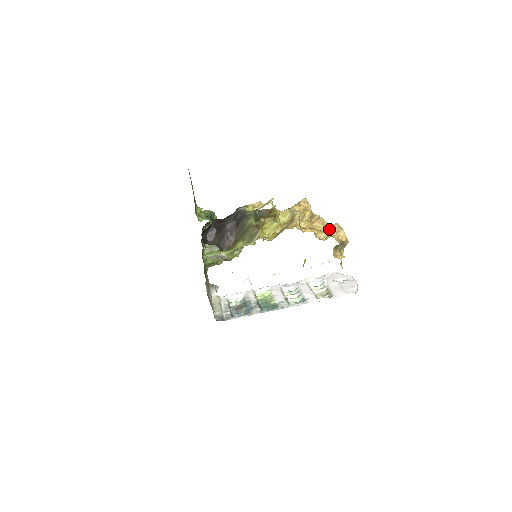
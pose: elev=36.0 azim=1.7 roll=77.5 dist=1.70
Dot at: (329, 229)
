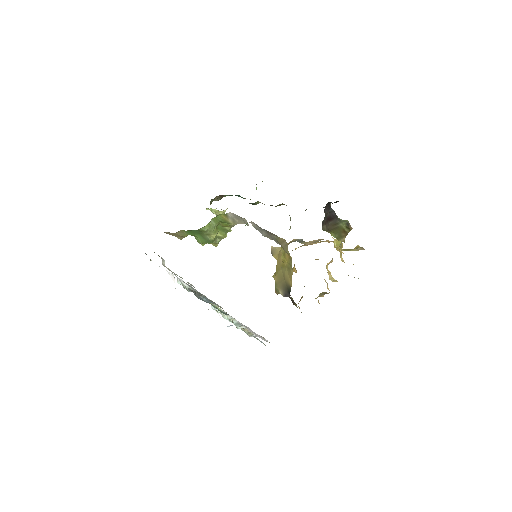
Dot at: occluded
